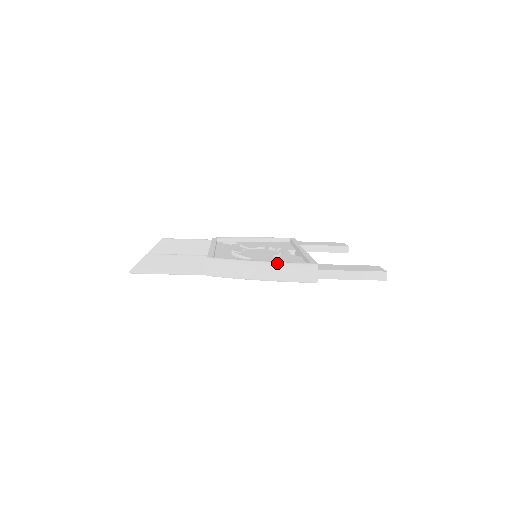
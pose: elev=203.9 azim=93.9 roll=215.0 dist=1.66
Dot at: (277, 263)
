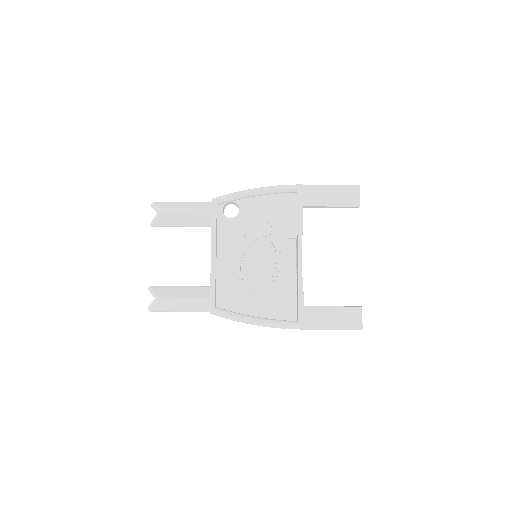
Dot at: (269, 326)
